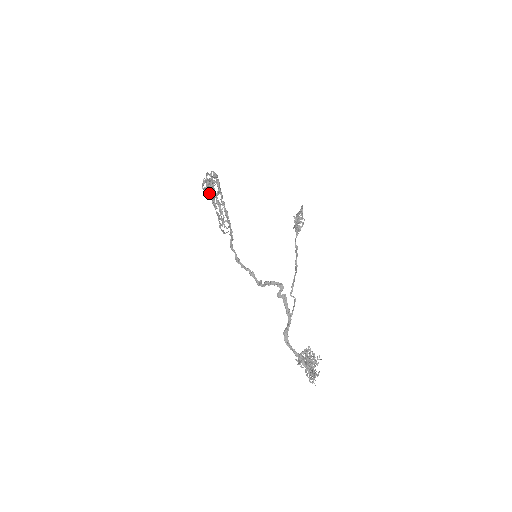
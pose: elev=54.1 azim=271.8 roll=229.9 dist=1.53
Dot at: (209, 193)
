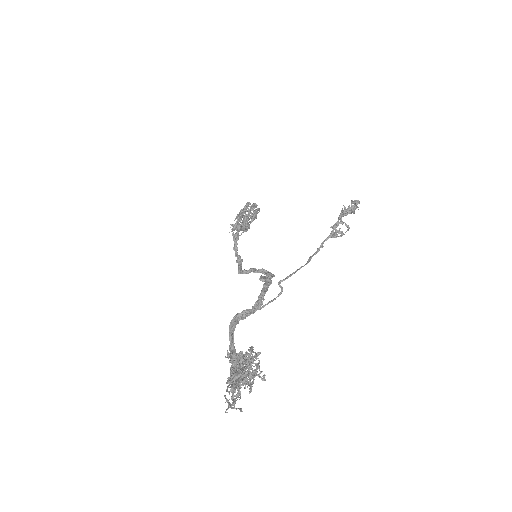
Dot at: (245, 205)
